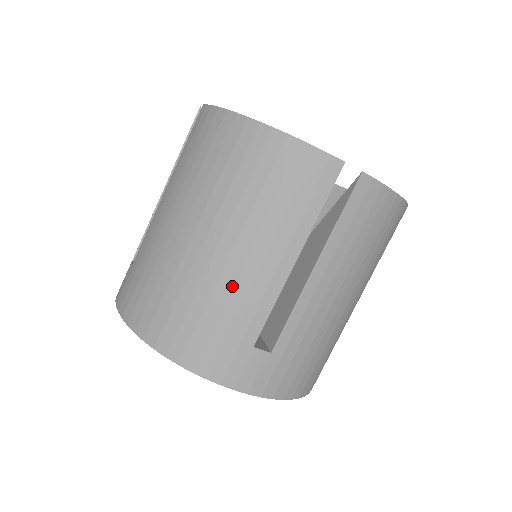
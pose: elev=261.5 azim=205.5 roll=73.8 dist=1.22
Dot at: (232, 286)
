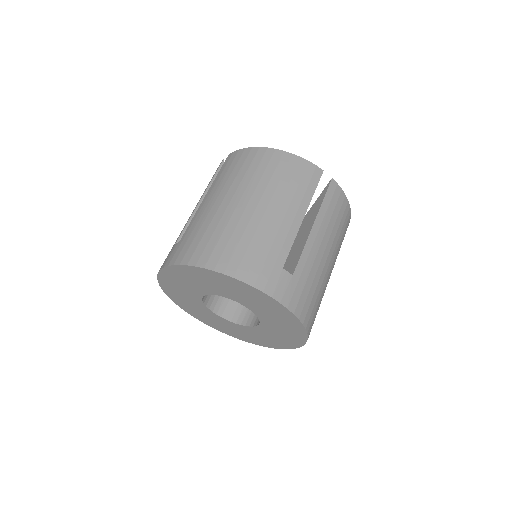
Dot at: (268, 228)
